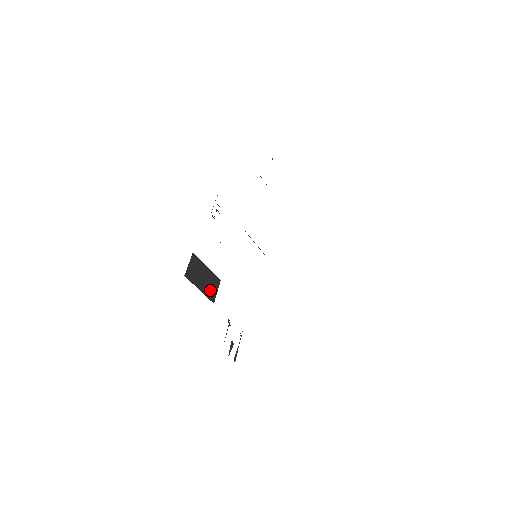
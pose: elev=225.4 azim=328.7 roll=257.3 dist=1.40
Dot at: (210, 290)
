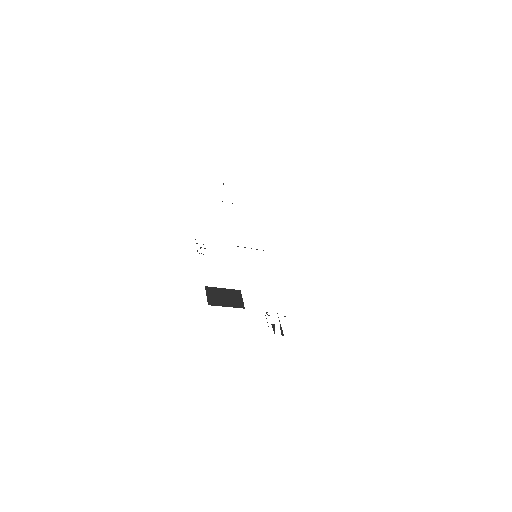
Dot at: (236, 302)
